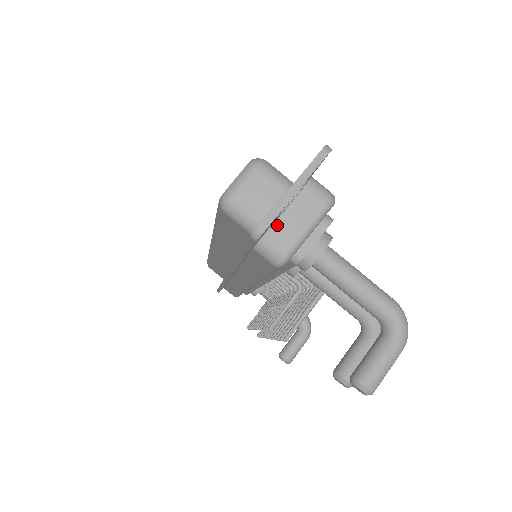
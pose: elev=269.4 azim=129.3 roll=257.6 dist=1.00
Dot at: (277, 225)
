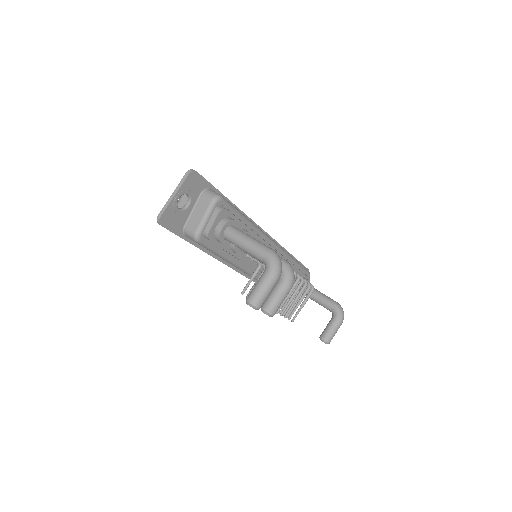
Dot at: (190, 219)
